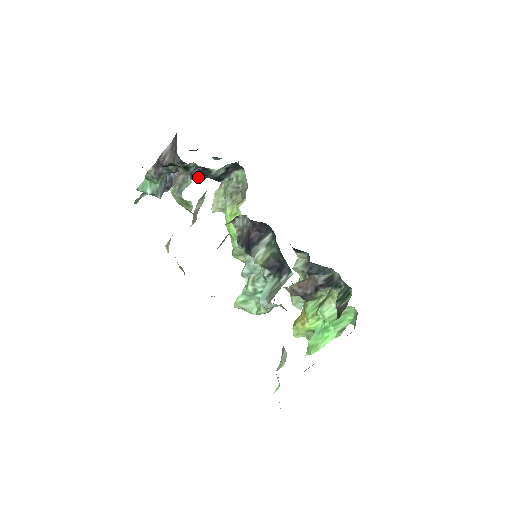
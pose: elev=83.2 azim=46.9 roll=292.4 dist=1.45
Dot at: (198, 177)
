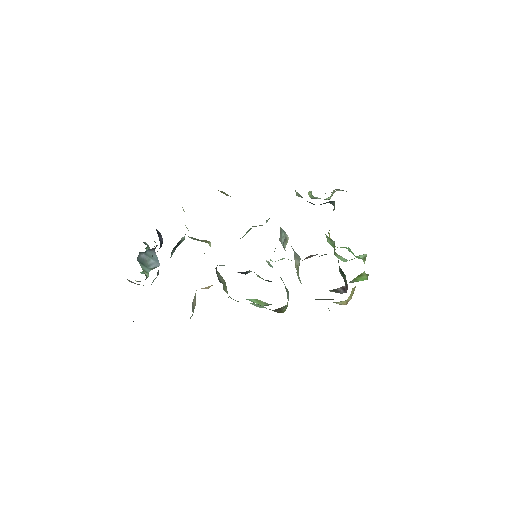
Dot at: occluded
